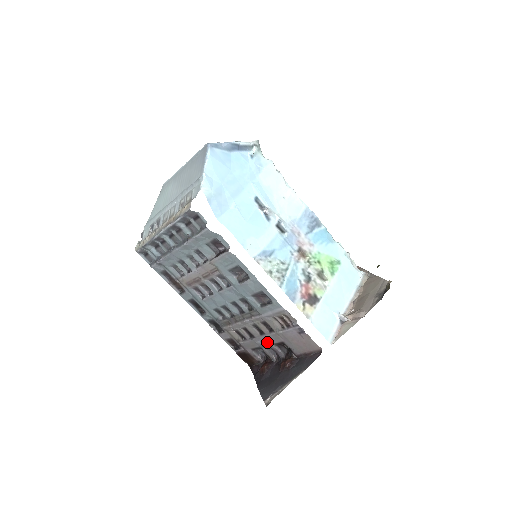
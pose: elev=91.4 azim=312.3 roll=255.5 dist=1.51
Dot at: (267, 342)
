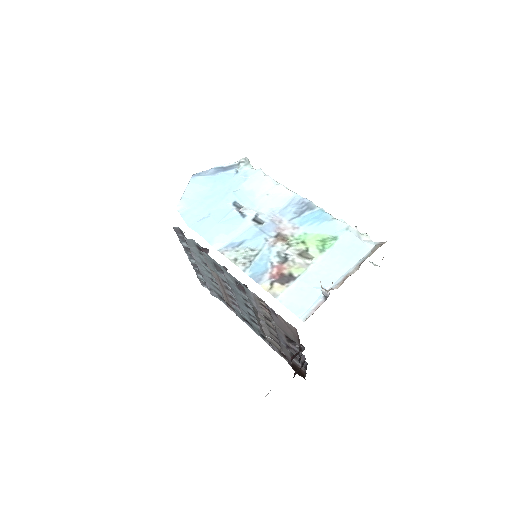
Dot at: (283, 341)
